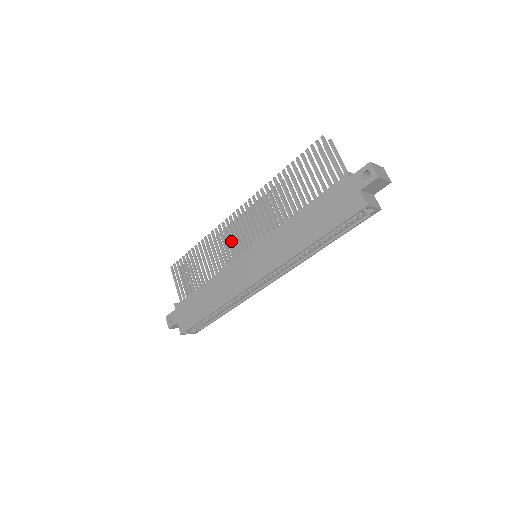
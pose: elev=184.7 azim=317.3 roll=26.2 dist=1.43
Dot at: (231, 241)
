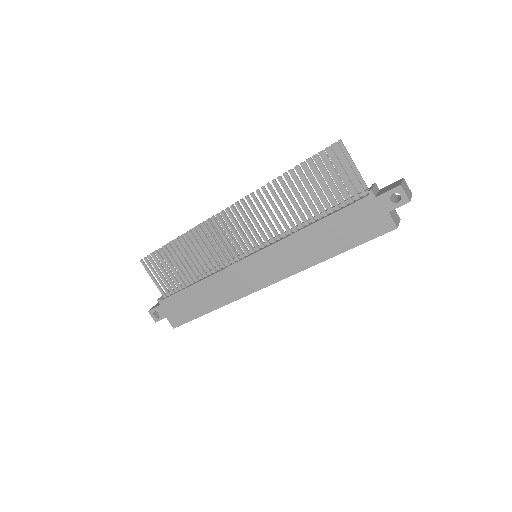
Dot at: occluded
